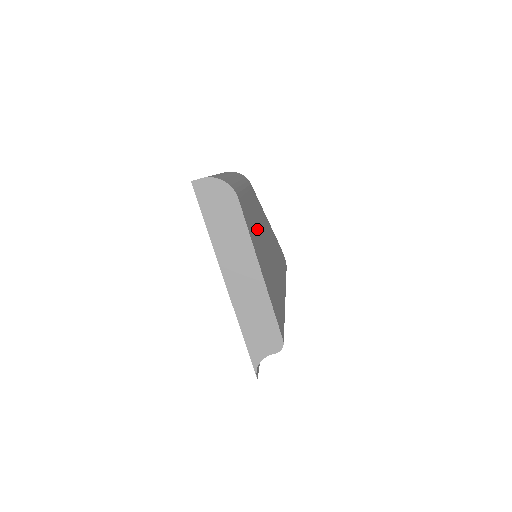
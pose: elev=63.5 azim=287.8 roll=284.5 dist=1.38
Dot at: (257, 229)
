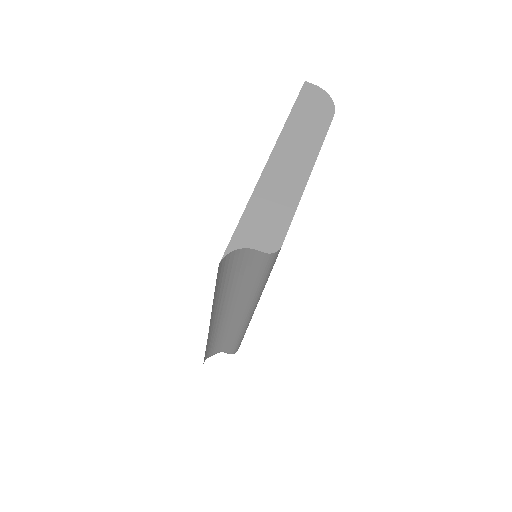
Dot at: occluded
